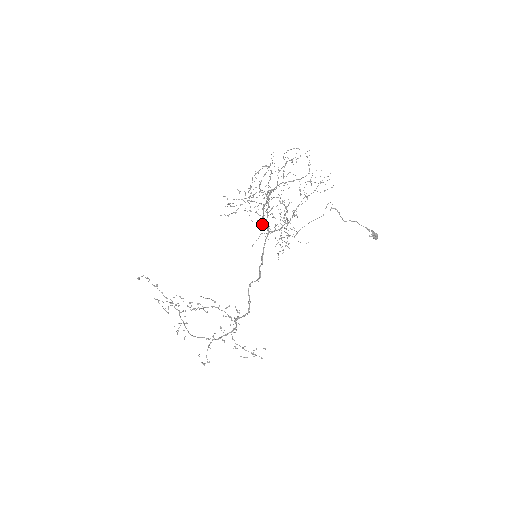
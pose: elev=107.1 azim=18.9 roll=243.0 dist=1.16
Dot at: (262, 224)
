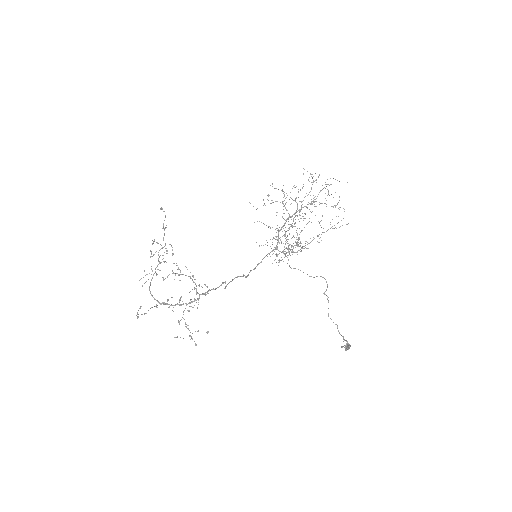
Dot at: (277, 236)
